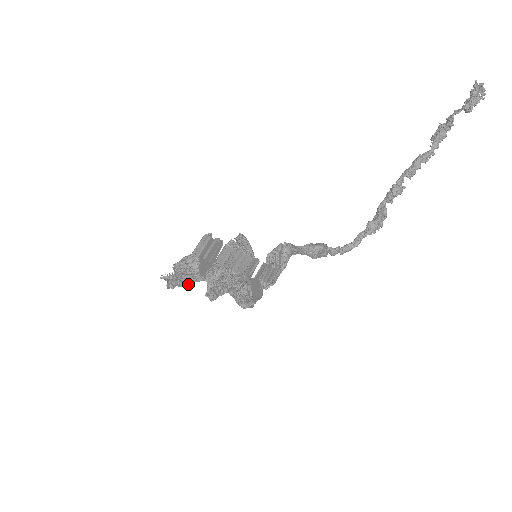
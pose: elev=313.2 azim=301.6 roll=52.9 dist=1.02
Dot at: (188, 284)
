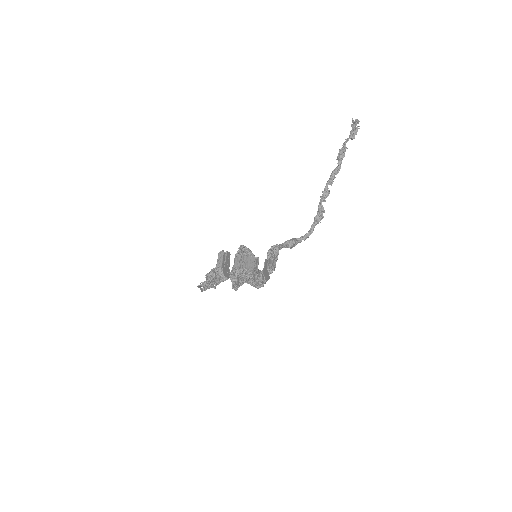
Dot at: (216, 285)
